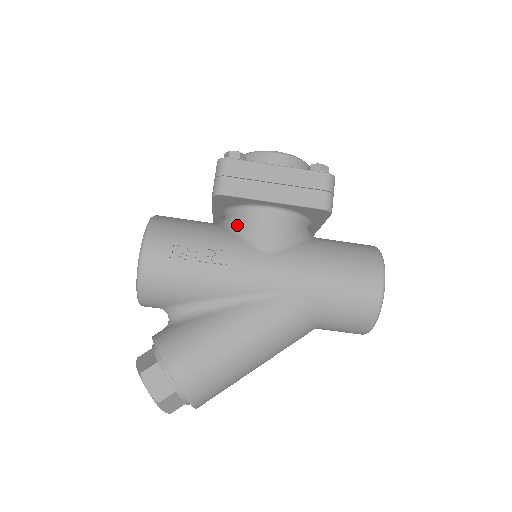
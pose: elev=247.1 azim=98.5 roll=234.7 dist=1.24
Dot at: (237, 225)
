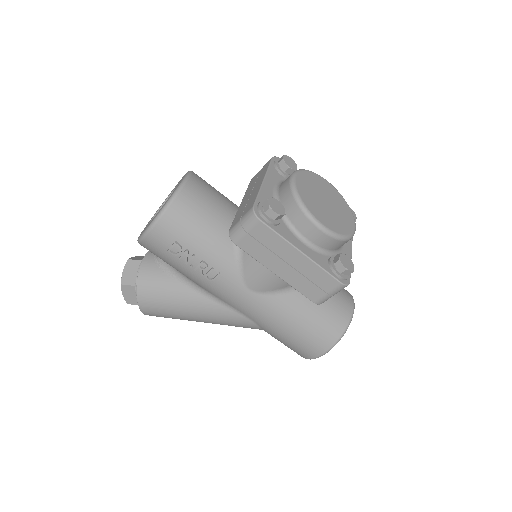
Dot at: occluded
